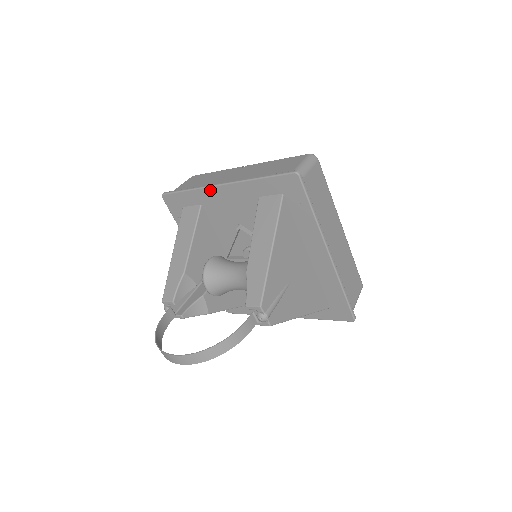
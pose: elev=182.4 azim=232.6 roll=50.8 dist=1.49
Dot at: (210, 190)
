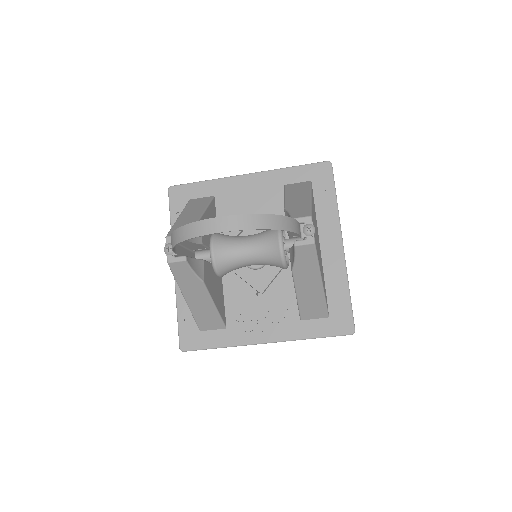
Dot at: (233, 179)
